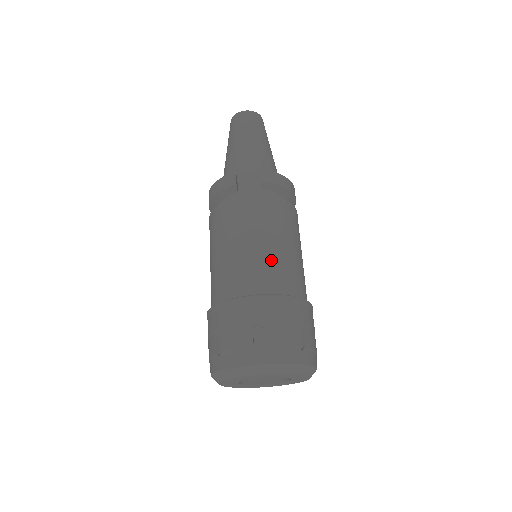
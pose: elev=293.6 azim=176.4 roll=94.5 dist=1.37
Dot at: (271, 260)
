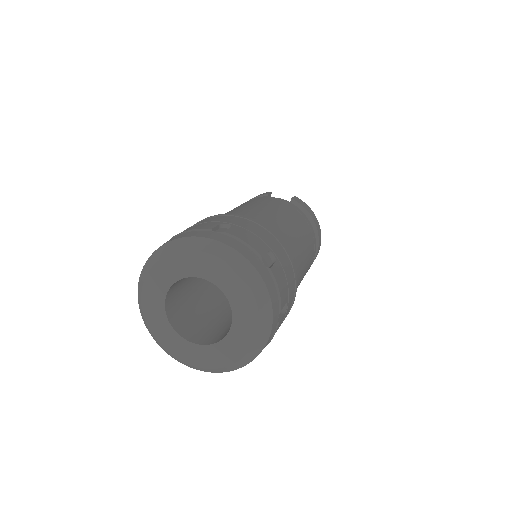
Dot at: (272, 218)
